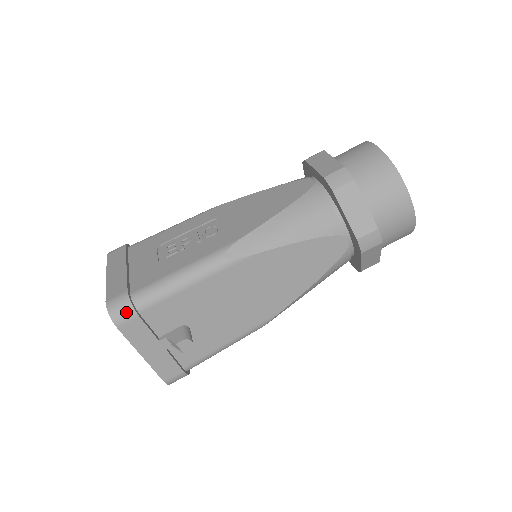
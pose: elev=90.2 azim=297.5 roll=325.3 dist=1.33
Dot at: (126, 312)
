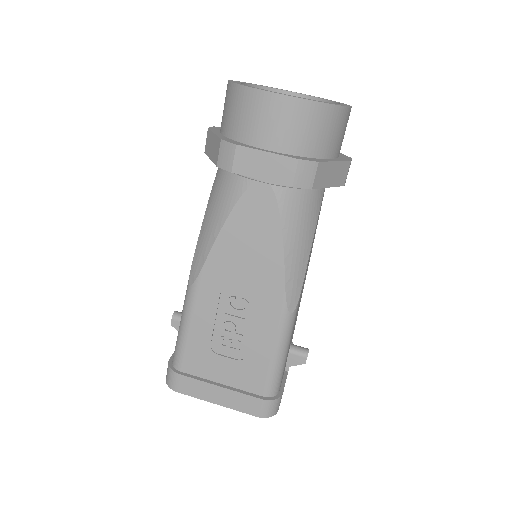
Dot at: (278, 404)
